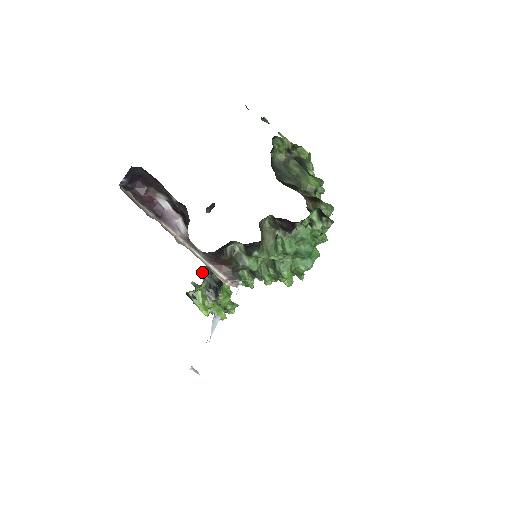
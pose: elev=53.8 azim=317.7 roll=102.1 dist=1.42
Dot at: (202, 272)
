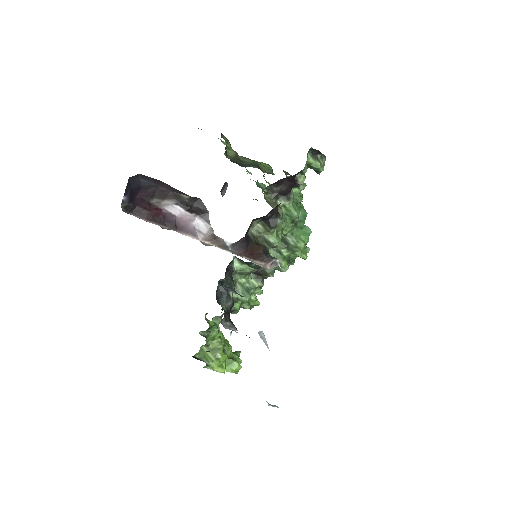
Dot at: (226, 288)
